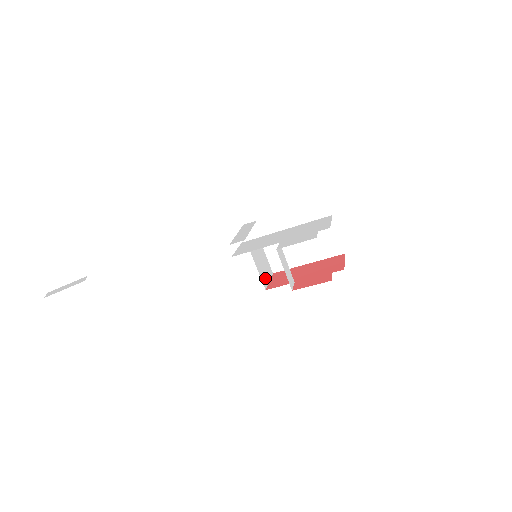
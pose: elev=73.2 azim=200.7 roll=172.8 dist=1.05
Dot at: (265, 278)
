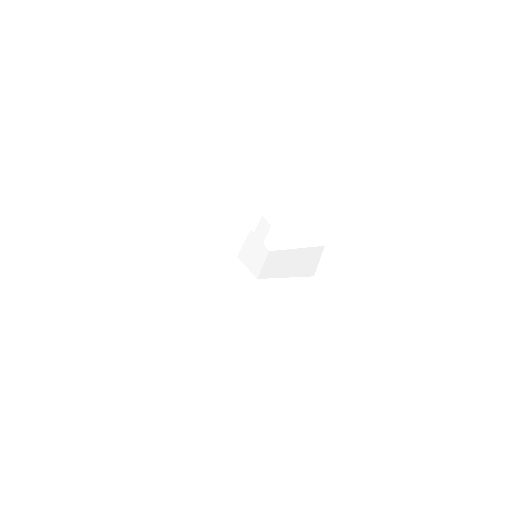
Dot at: (246, 259)
